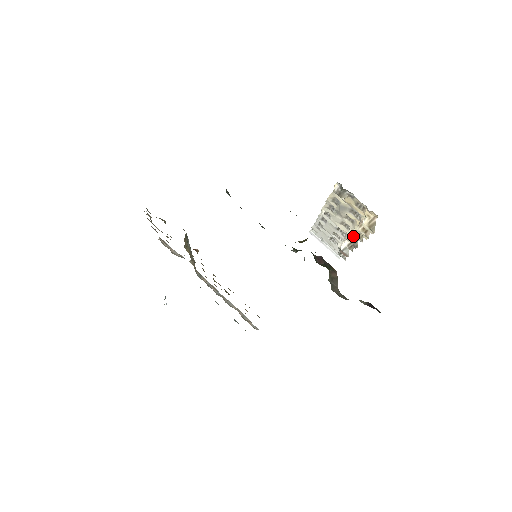
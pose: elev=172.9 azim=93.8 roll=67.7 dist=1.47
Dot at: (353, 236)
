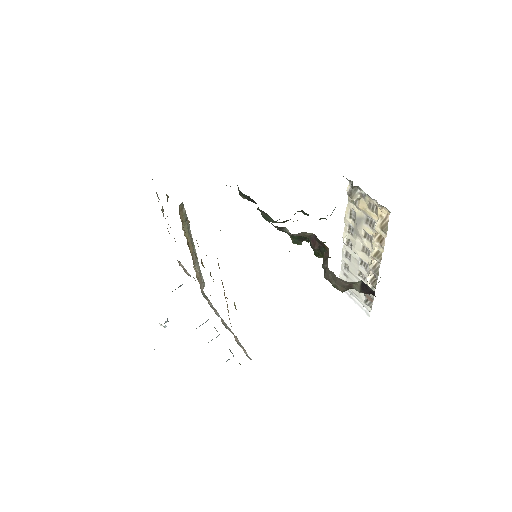
Dot at: (374, 263)
